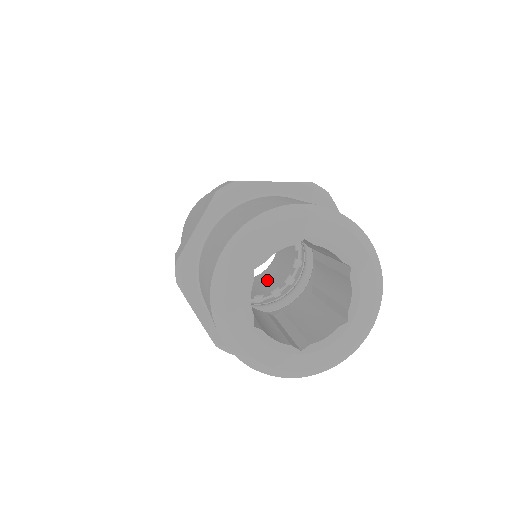
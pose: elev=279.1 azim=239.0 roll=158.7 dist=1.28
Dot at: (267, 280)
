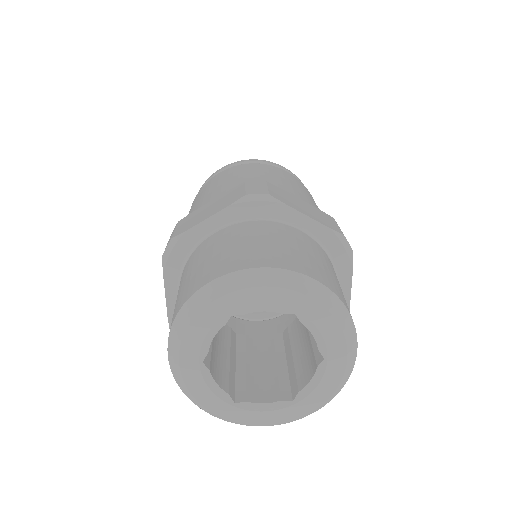
Dot at: occluded
